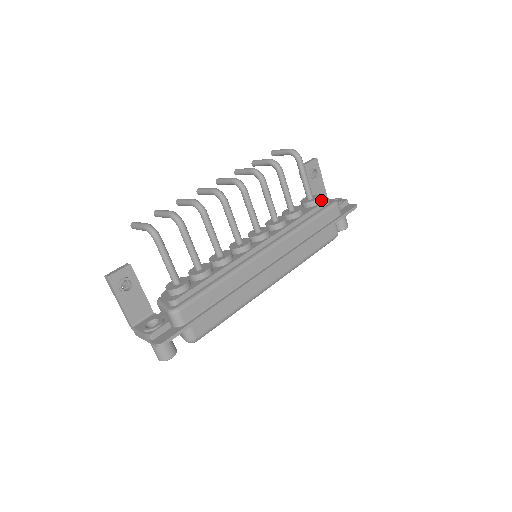
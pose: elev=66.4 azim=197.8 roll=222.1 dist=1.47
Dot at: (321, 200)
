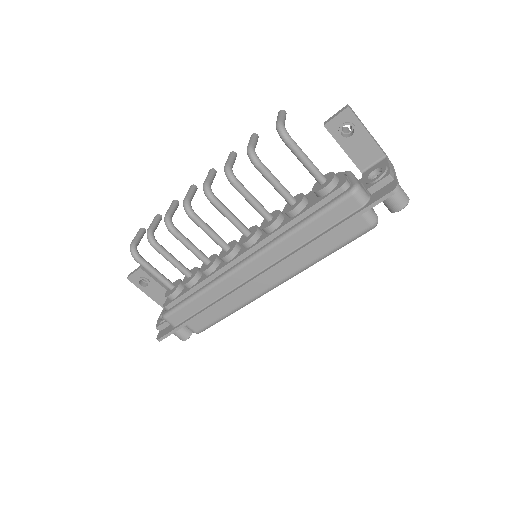
Dot at: (336, 184)
